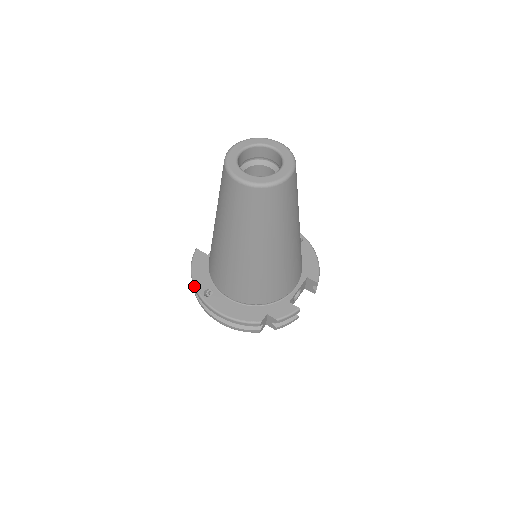
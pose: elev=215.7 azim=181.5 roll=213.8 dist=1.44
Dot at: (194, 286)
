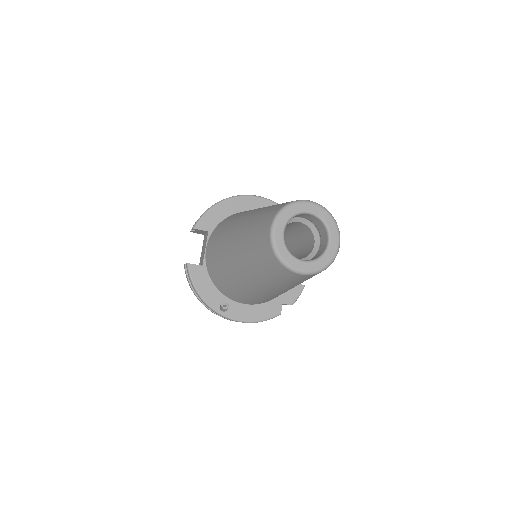
Dot at: (208, 306)
